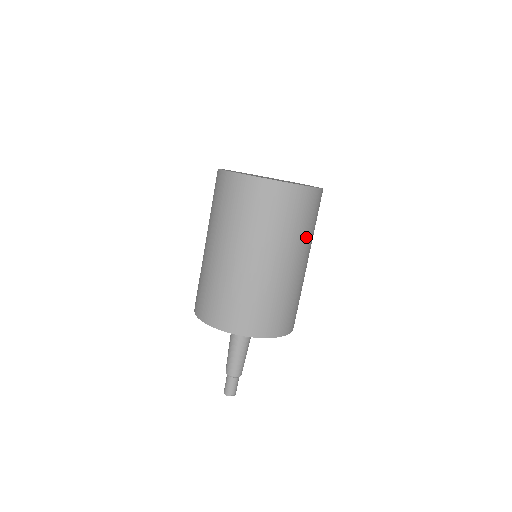
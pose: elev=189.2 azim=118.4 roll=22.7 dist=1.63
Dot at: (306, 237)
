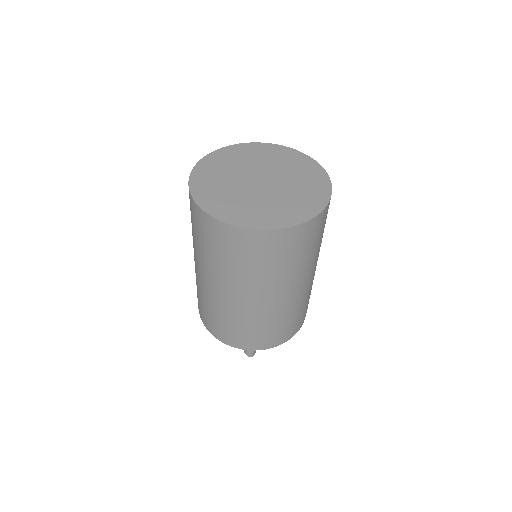
Dot at: occluded
